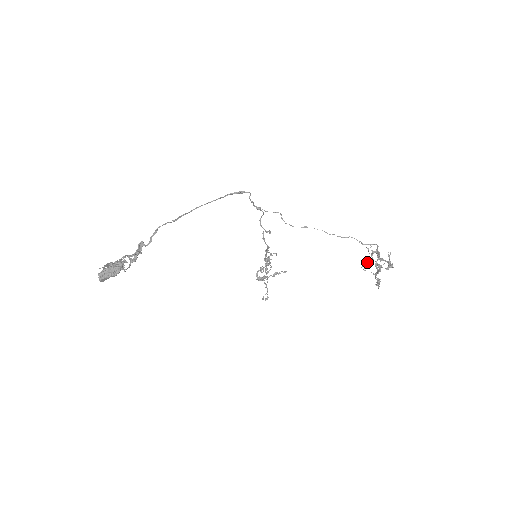
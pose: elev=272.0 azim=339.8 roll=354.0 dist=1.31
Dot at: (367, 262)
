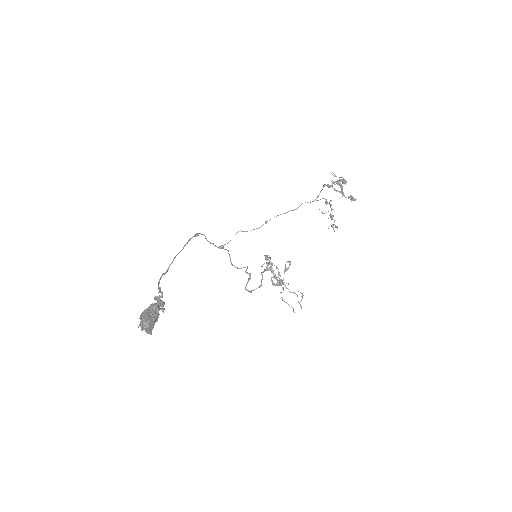
Dot at: (331, 215)
